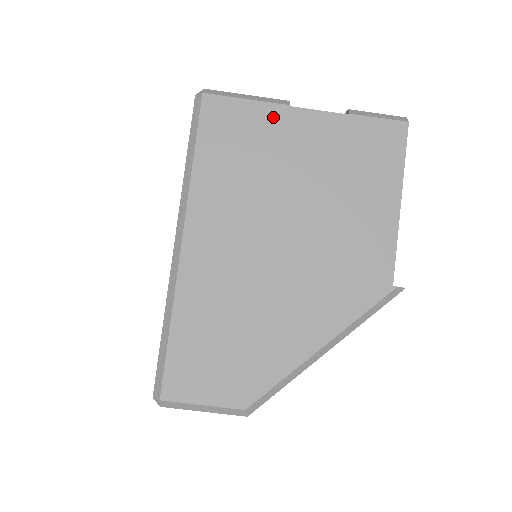
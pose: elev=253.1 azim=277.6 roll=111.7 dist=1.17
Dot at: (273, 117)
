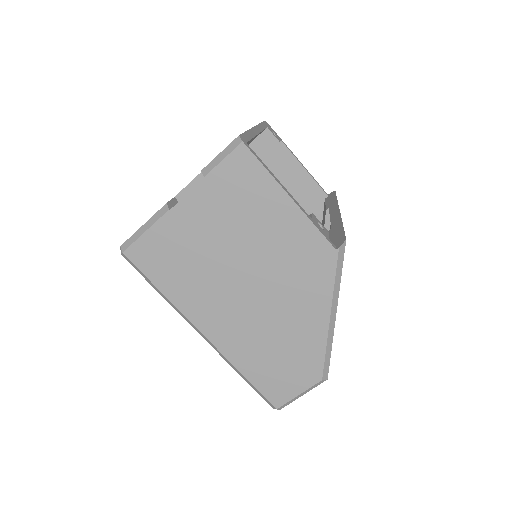
Dot at: (169, 226)
